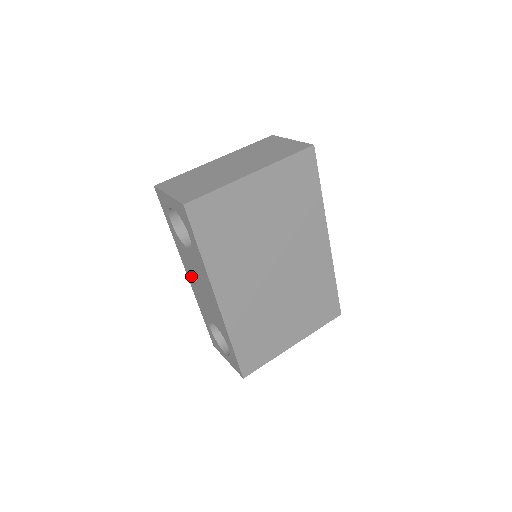
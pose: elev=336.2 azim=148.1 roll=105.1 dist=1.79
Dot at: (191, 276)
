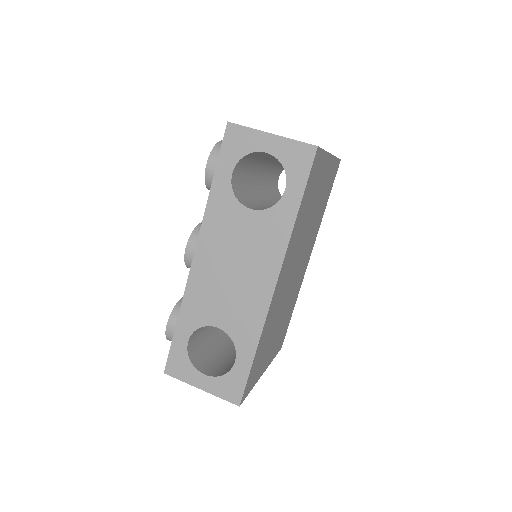
Dot at: (212, 255)
